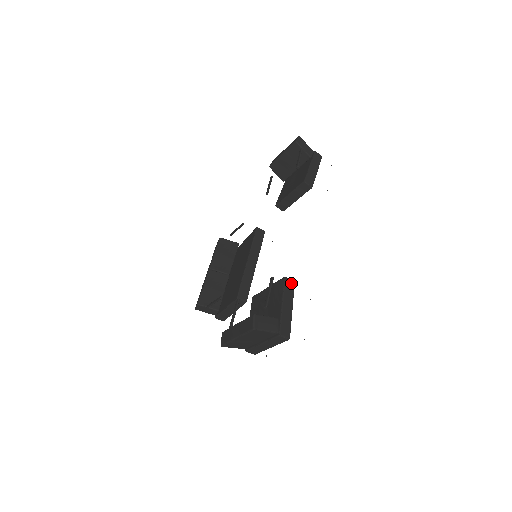
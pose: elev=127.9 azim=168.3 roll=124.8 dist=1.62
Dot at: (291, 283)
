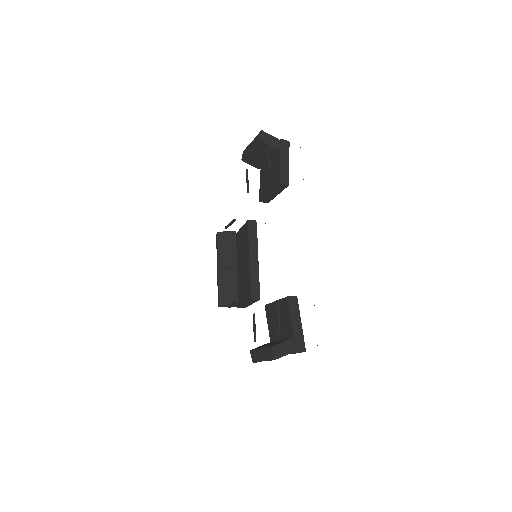
Dot at: (294, 299)
